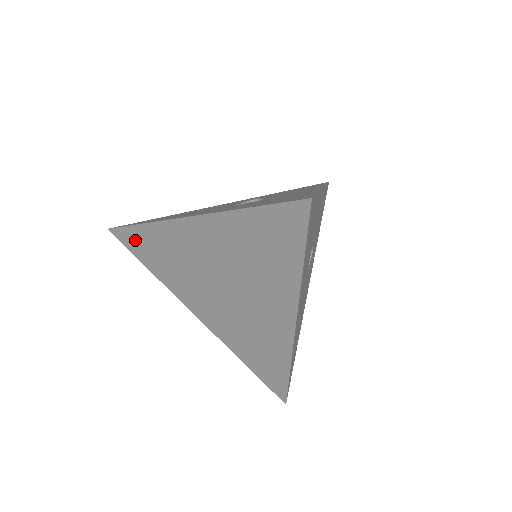
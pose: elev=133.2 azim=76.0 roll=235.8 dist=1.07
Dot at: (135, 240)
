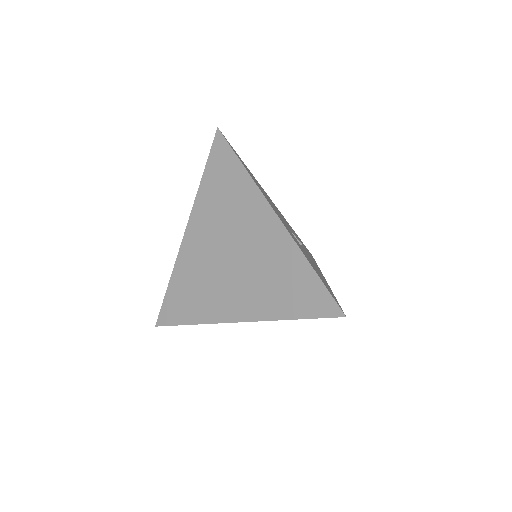
Dot at: (224, 161)
